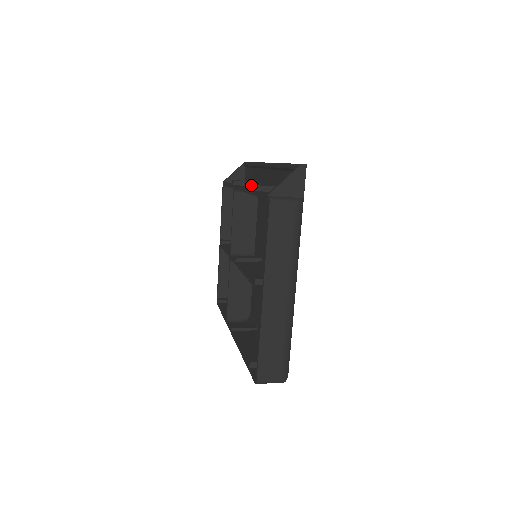
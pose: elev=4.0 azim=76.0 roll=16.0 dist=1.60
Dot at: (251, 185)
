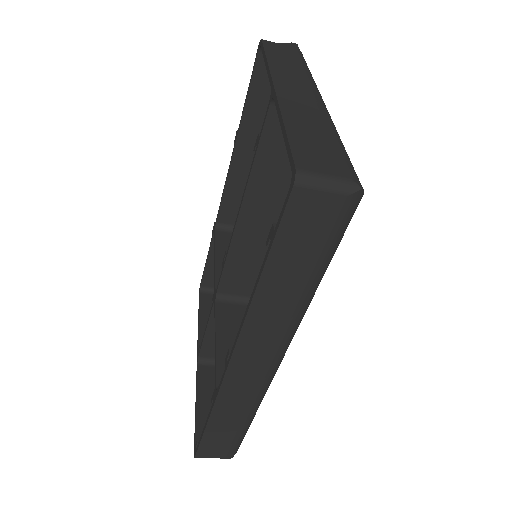
Dot at: occluded
